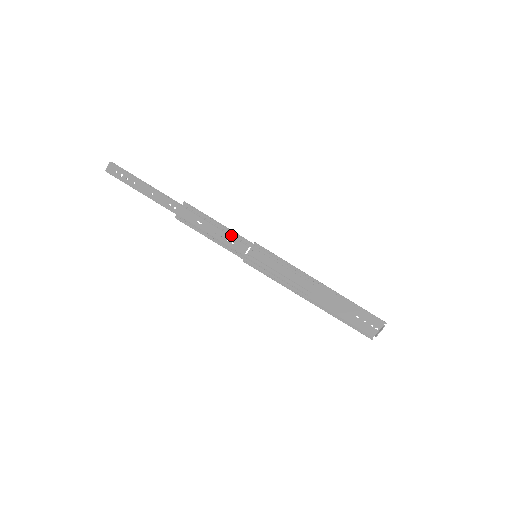
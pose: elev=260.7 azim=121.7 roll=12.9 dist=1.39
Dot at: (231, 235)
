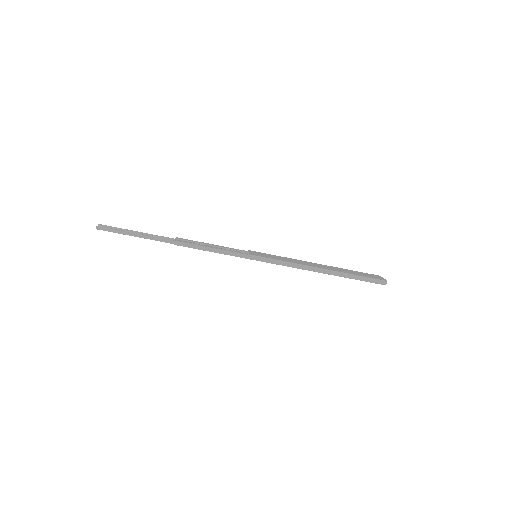
Dot at: (227, 252)
